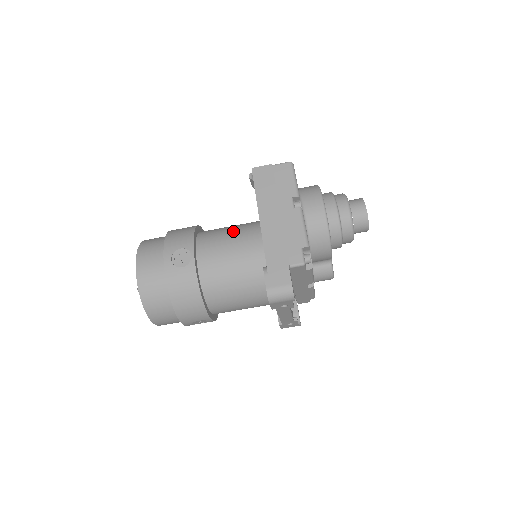
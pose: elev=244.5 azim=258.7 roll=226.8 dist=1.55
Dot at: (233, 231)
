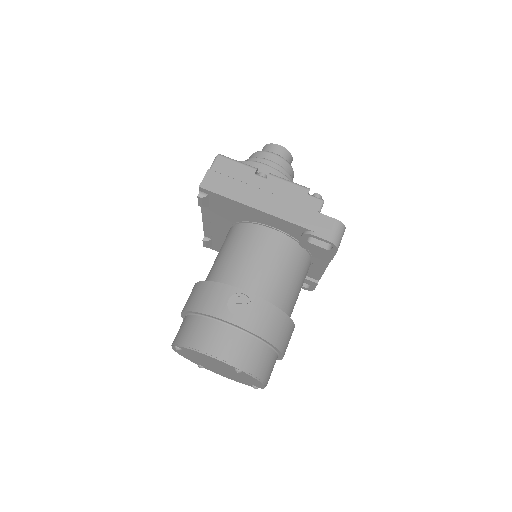
Dot at: (236, 249)
